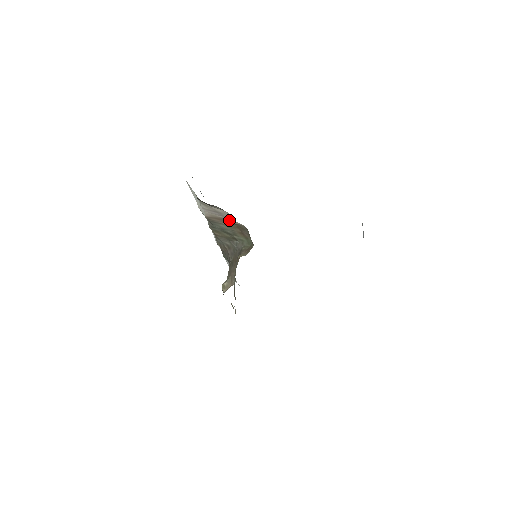
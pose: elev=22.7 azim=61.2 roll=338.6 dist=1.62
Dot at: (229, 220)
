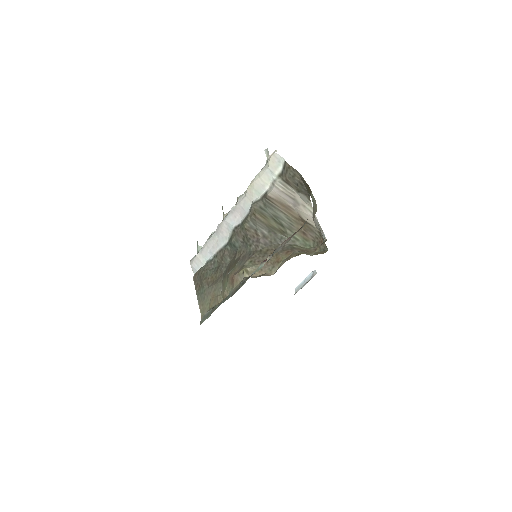
Dot at: (300, 214)
